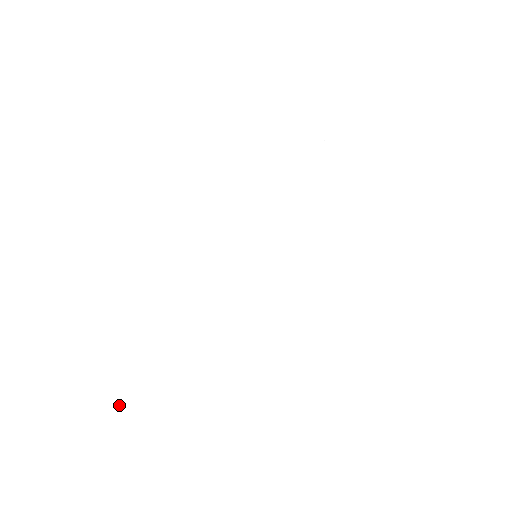
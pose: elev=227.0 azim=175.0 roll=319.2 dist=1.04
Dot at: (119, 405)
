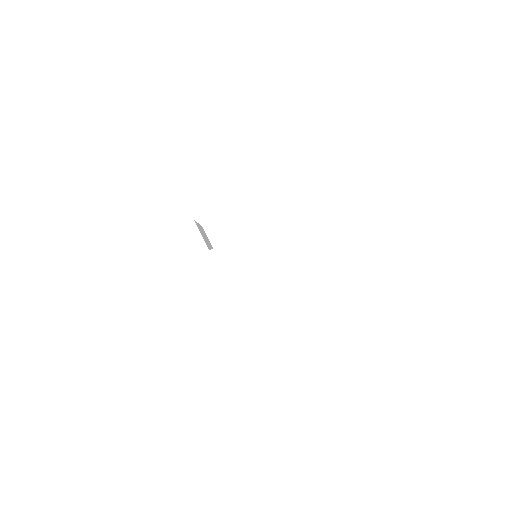
Dot at: (88, 304)
